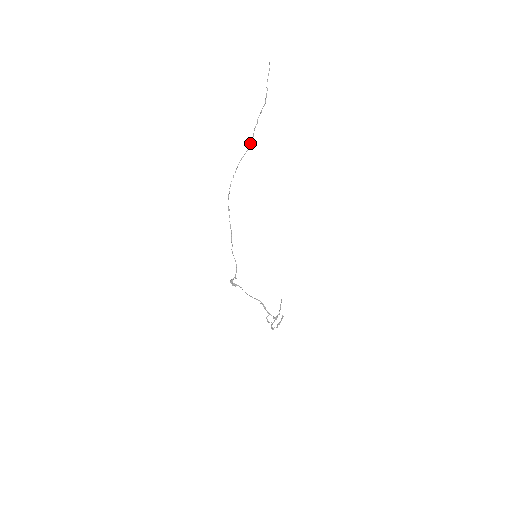
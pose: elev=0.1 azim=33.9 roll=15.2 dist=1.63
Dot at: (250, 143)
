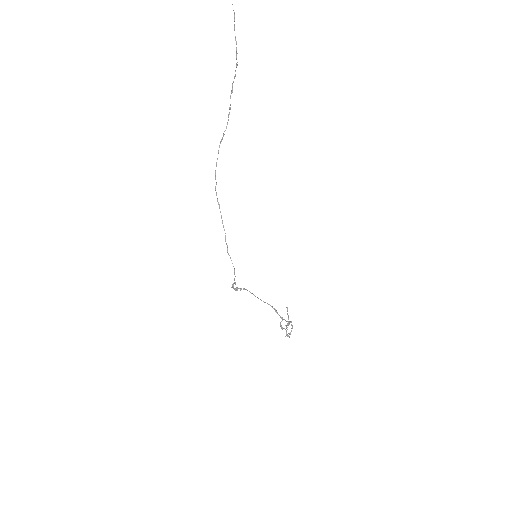
Dot at: occluded
